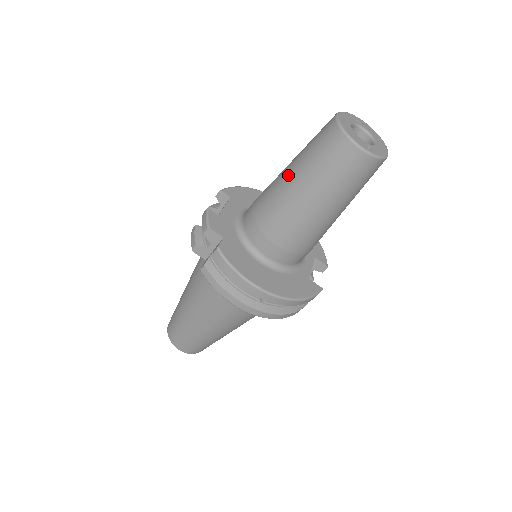
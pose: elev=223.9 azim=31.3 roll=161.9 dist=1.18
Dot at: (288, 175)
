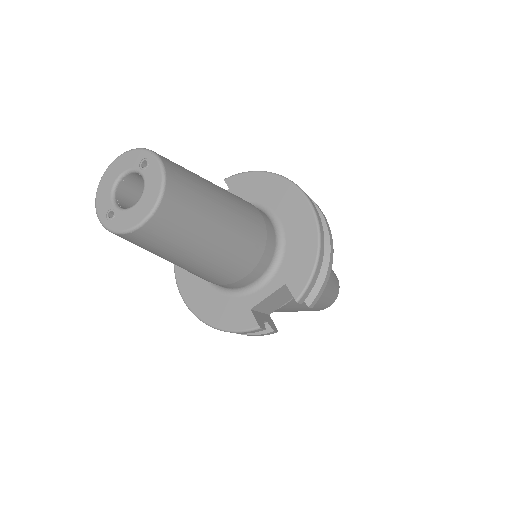
Dot at: occluded
